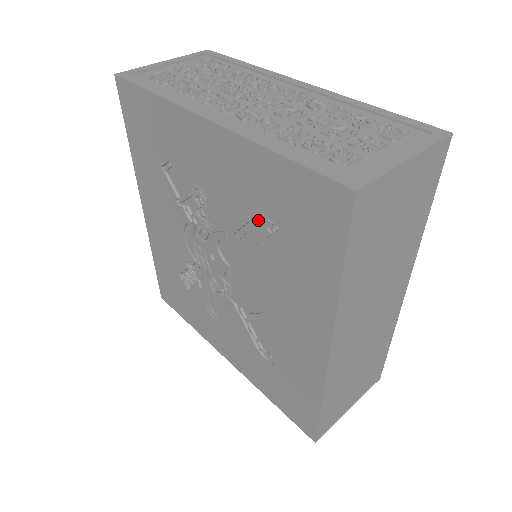
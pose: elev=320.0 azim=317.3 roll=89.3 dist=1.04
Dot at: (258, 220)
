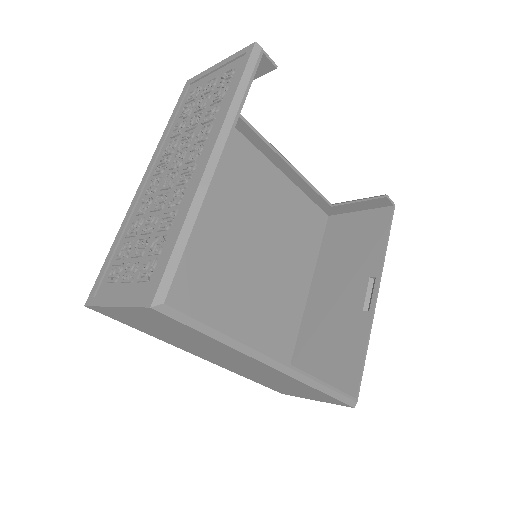
Dot at: occluded
